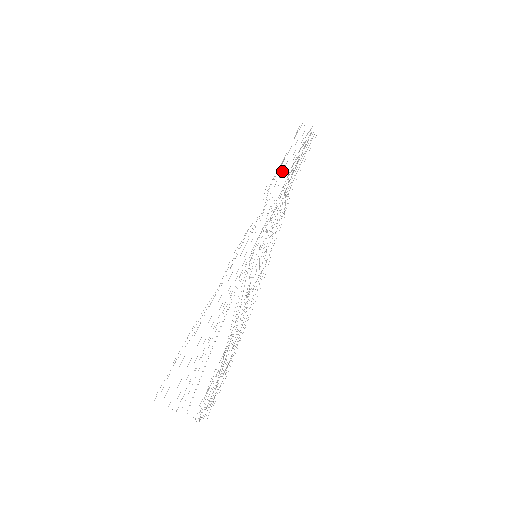
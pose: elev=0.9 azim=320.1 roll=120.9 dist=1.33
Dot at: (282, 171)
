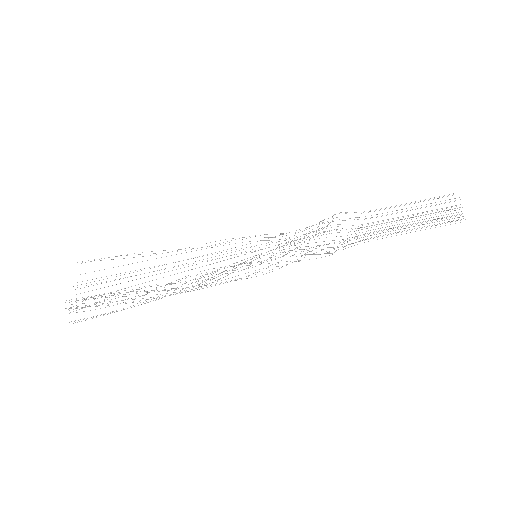
Dot at: occluded
